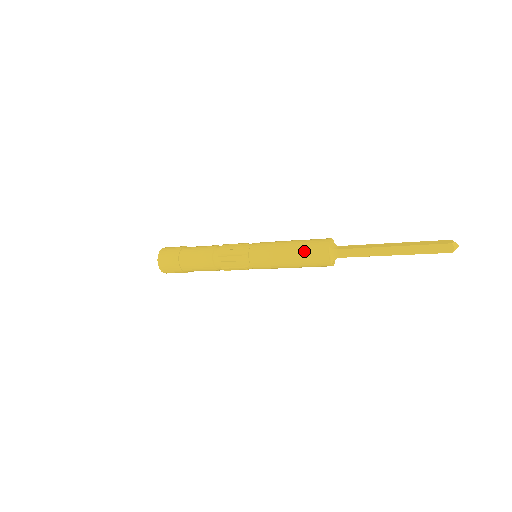
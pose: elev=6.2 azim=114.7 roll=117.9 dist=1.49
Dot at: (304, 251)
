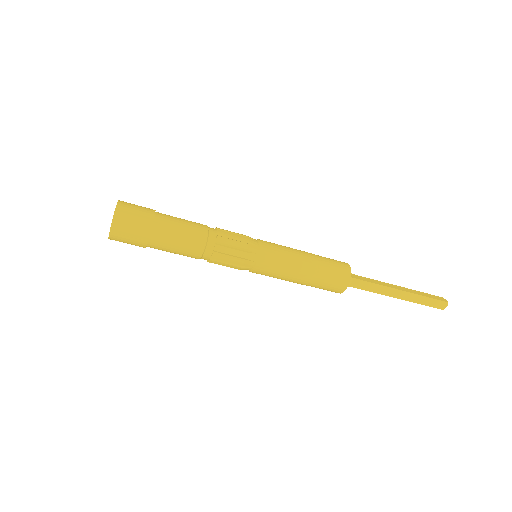
Dot at: (326, 271)
